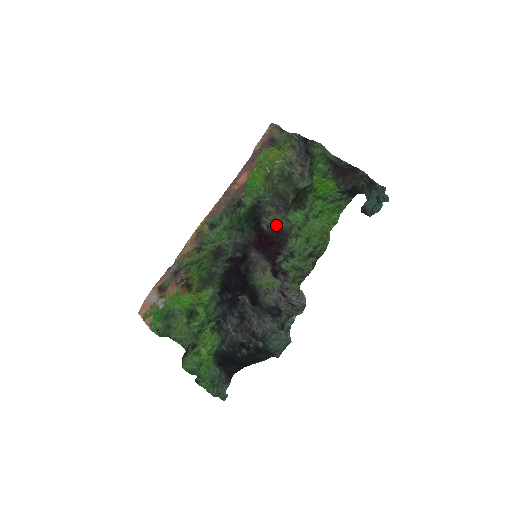
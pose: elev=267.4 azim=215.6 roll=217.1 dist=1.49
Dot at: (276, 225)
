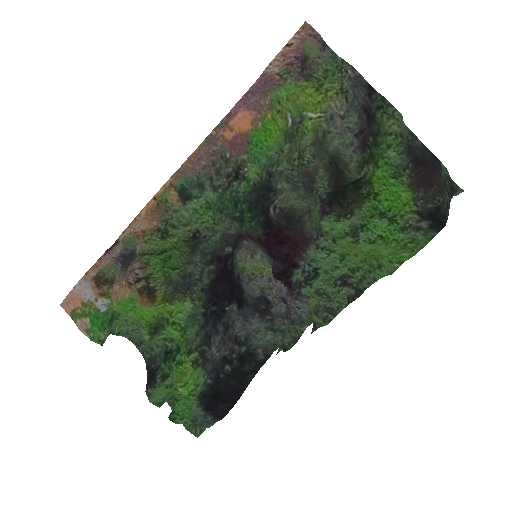
Dot at: (287, 206)
